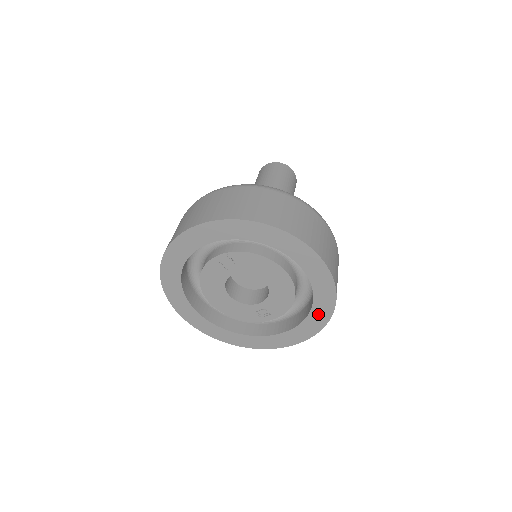
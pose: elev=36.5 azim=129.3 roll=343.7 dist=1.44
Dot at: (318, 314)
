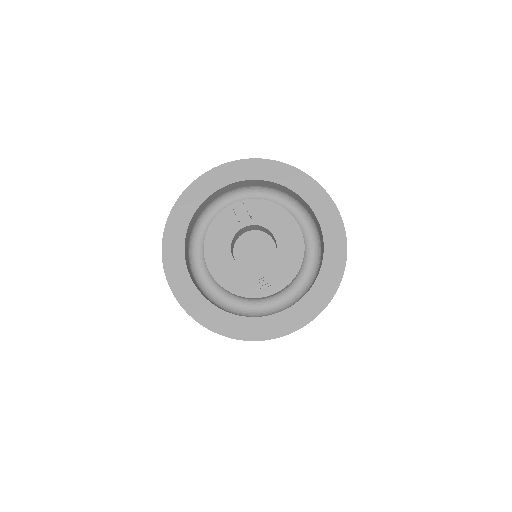
Dot at: (326, 279)
